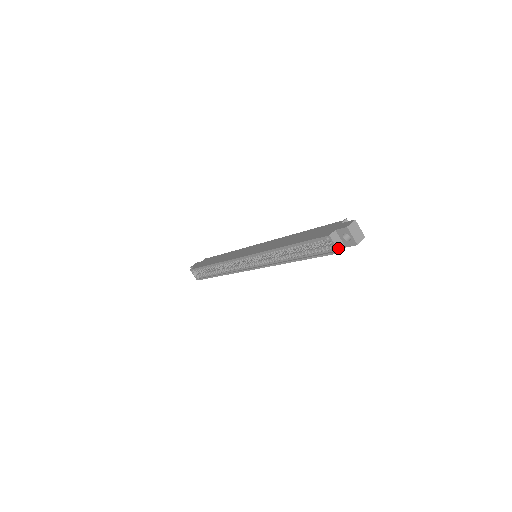
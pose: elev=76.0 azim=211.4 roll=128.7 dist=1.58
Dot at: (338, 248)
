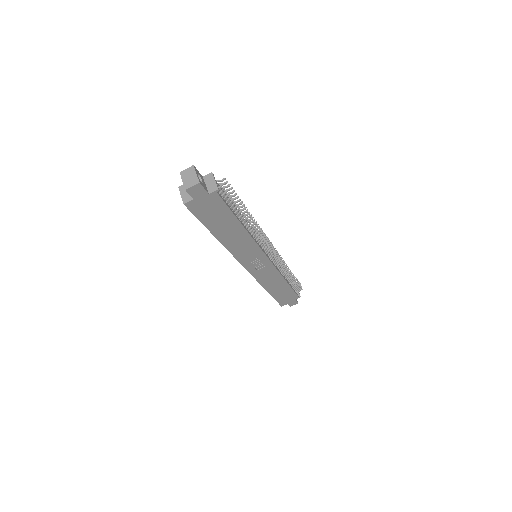
Dot at: (184, 199)
